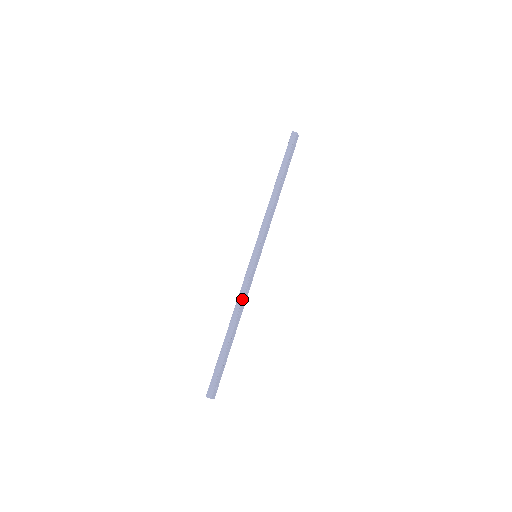
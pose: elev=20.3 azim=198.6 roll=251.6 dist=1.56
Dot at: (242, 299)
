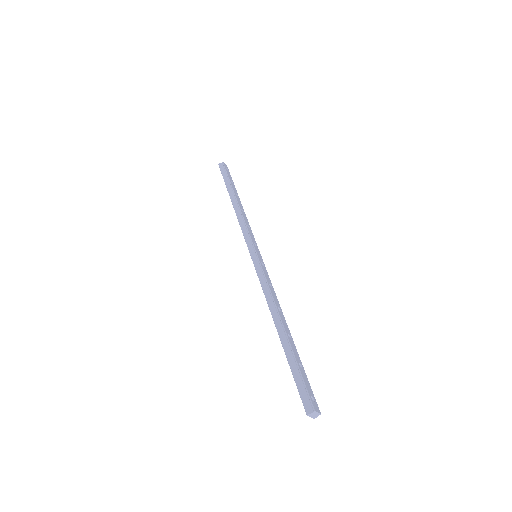
Dot at: (270, 293)
